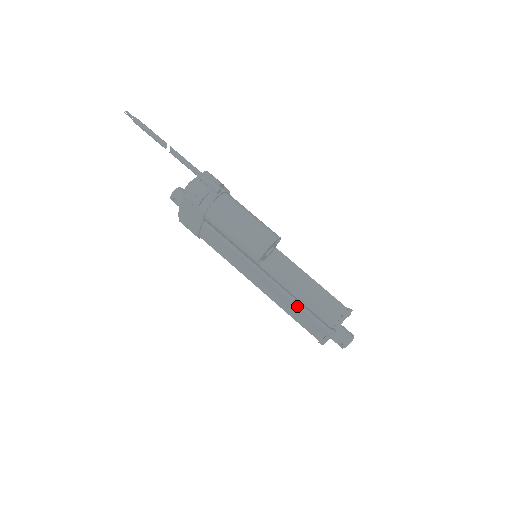
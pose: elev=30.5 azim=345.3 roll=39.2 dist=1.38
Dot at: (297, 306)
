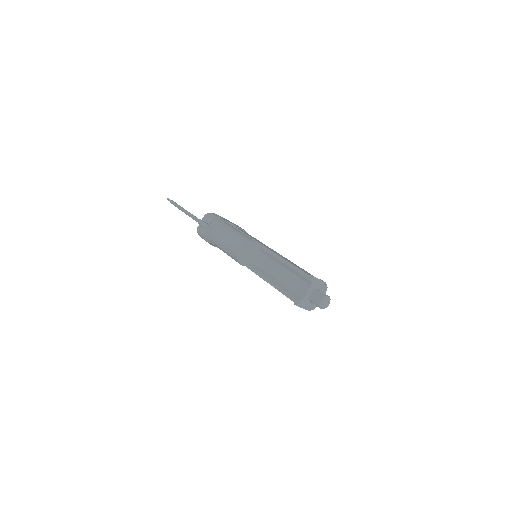
Dot at: (275, 288)
